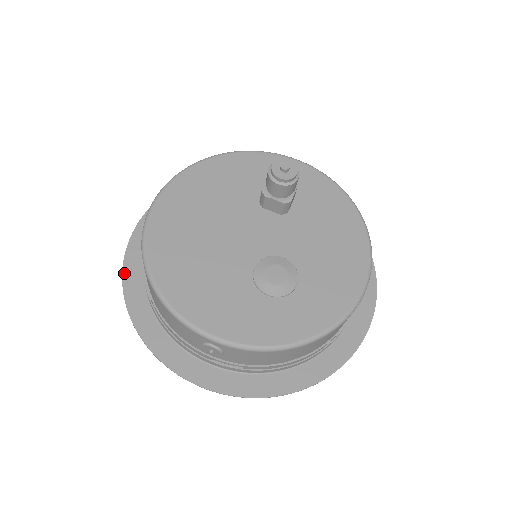
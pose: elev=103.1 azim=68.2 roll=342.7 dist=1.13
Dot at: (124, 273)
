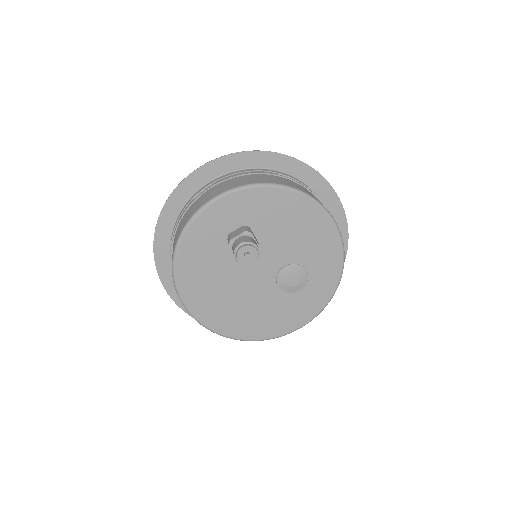
Dot at: occluded
